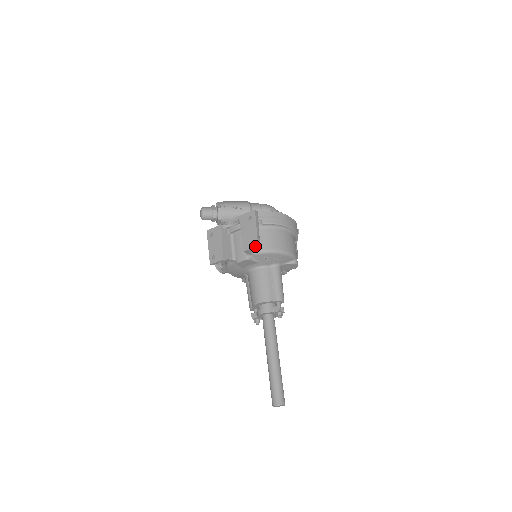
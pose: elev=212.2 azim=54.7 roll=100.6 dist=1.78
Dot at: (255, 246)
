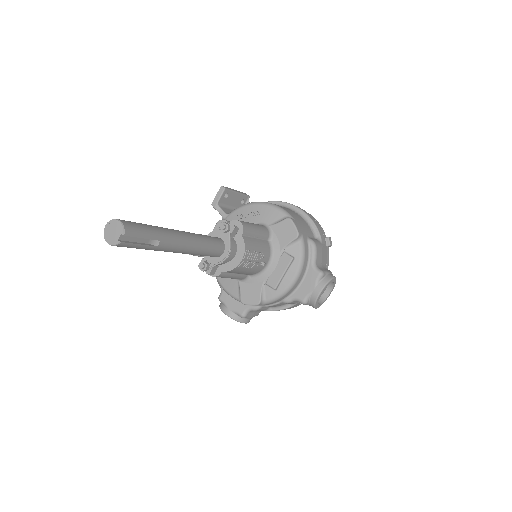
Dot at: (219, 189)
